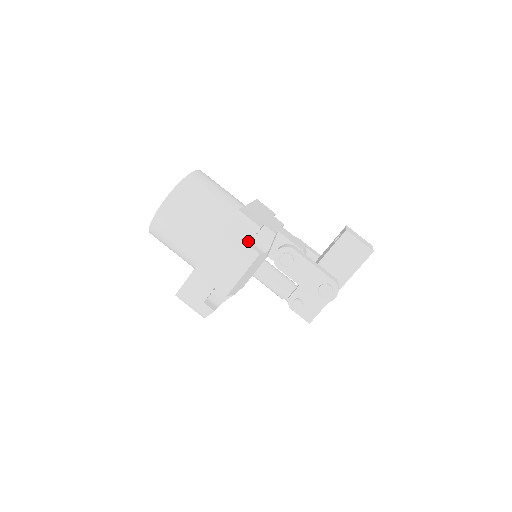
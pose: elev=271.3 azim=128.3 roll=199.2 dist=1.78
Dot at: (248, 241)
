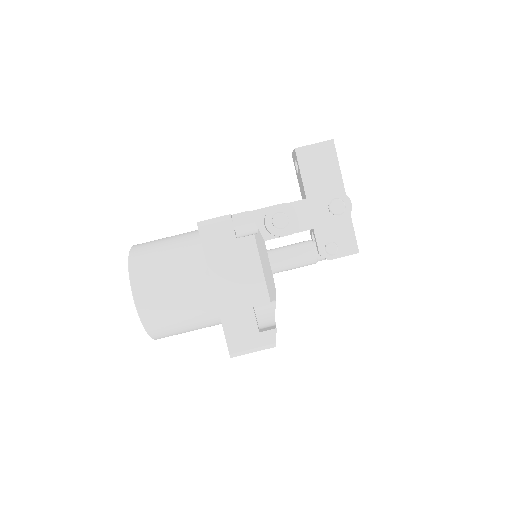
Dot at: (233, 236)
